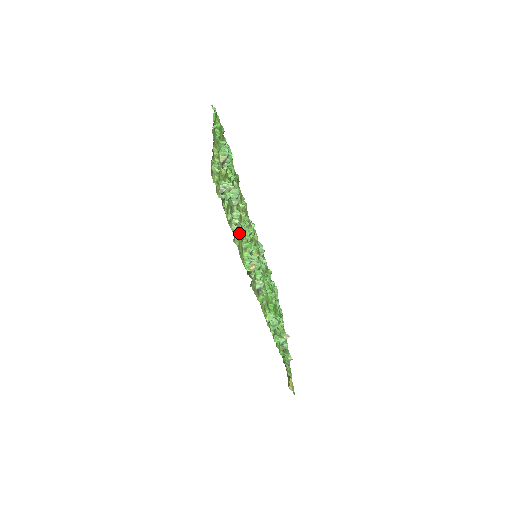
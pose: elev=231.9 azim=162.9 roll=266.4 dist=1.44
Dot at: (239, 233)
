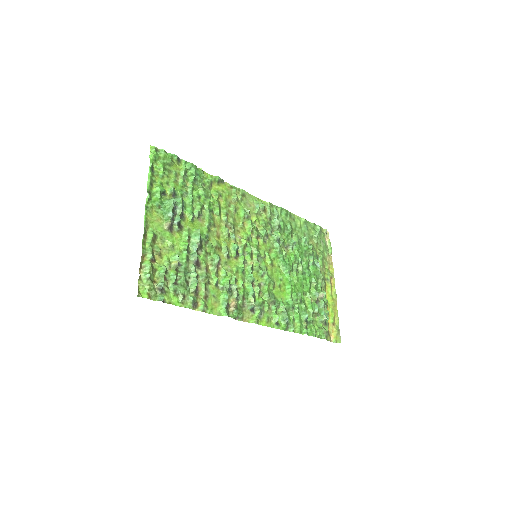
Dot at: (204, 290)
